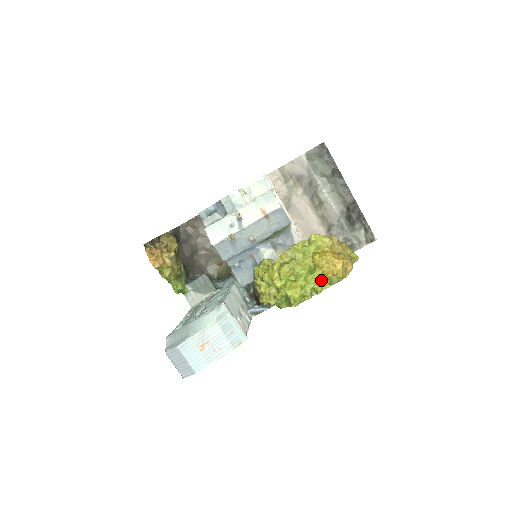
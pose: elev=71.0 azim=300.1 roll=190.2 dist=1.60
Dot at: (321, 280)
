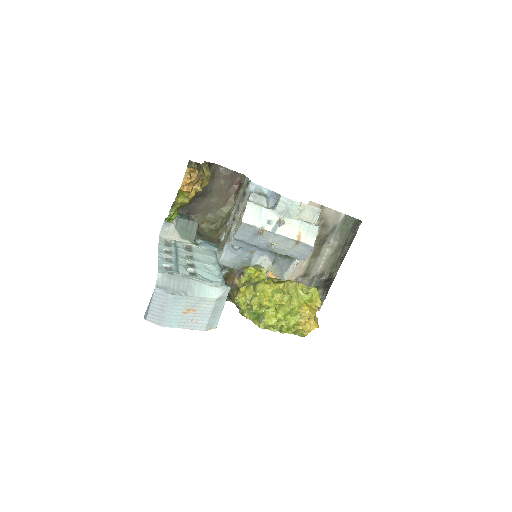
Dot at: (293, 326)
